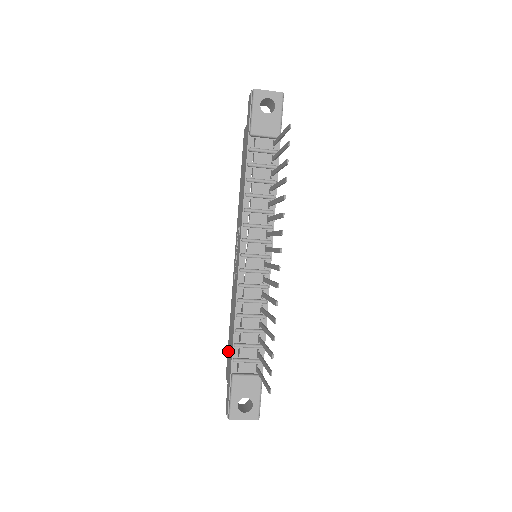
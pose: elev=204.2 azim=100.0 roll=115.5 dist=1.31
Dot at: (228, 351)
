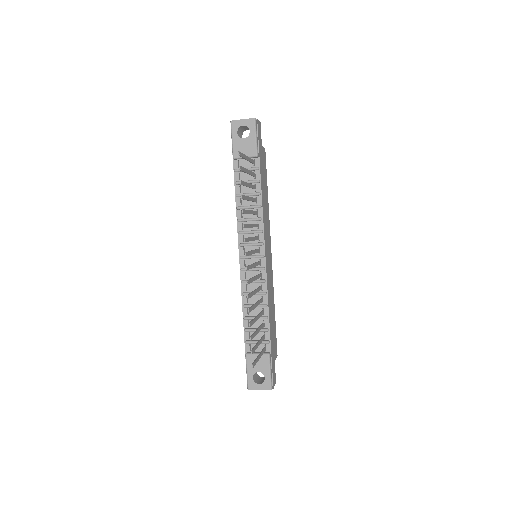
Dot at: occluded
